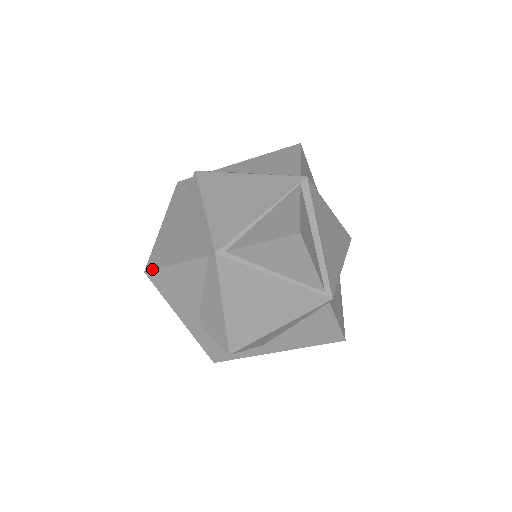
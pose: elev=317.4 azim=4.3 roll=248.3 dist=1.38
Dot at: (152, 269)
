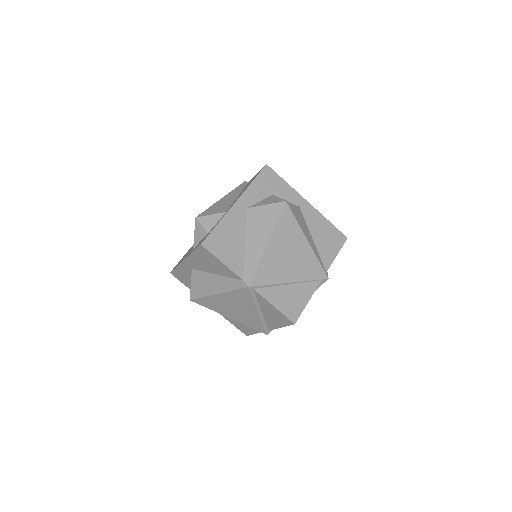
Dot at: (207, 248)
